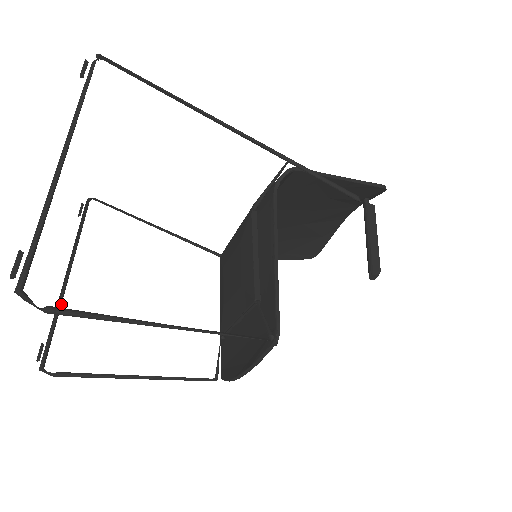
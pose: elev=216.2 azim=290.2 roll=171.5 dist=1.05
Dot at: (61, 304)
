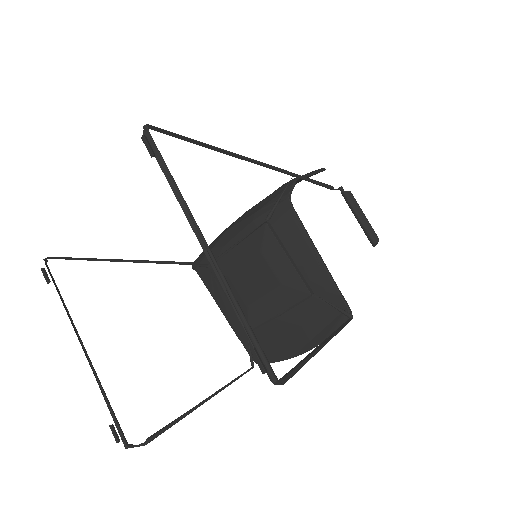
Dot at: (99, 380)
